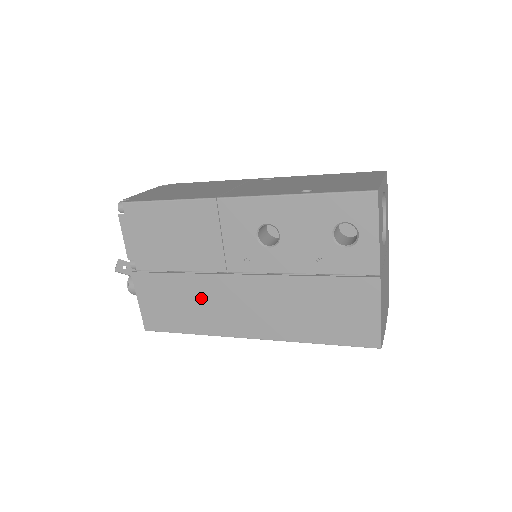
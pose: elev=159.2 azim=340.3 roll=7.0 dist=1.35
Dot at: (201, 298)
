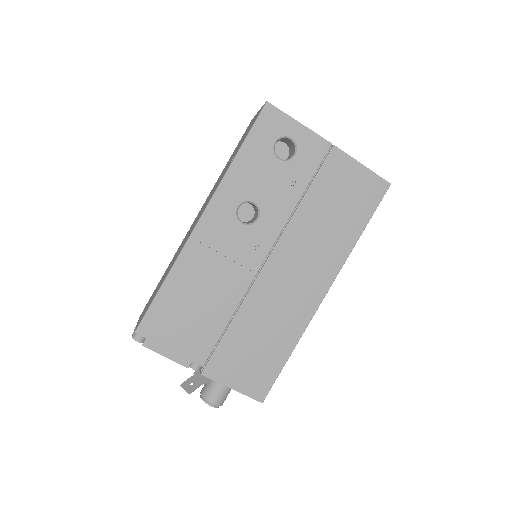
Dot at: (265, 317)
